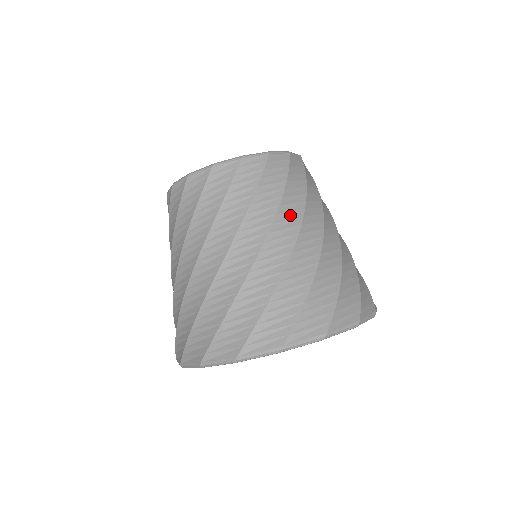
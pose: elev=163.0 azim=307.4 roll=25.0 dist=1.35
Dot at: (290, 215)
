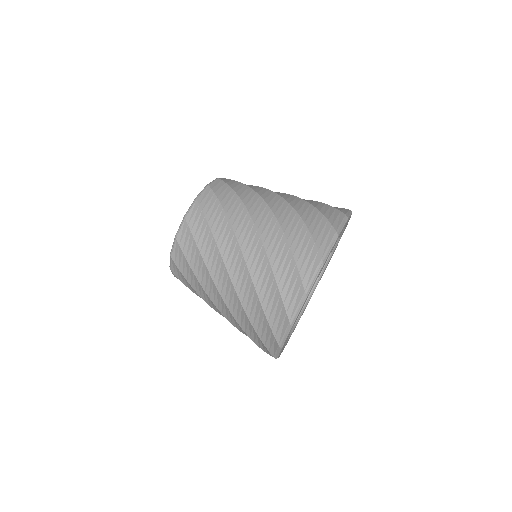
Dot at: occluded
